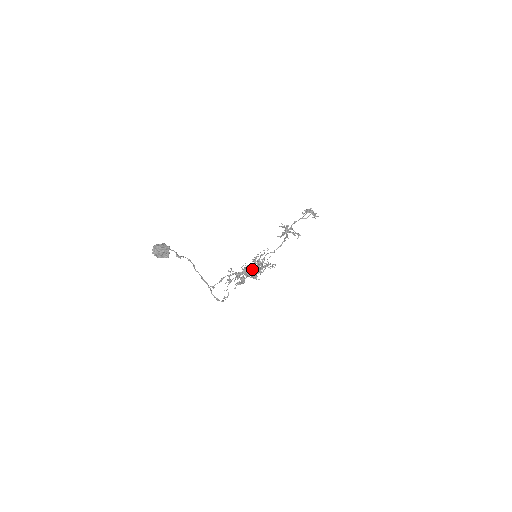
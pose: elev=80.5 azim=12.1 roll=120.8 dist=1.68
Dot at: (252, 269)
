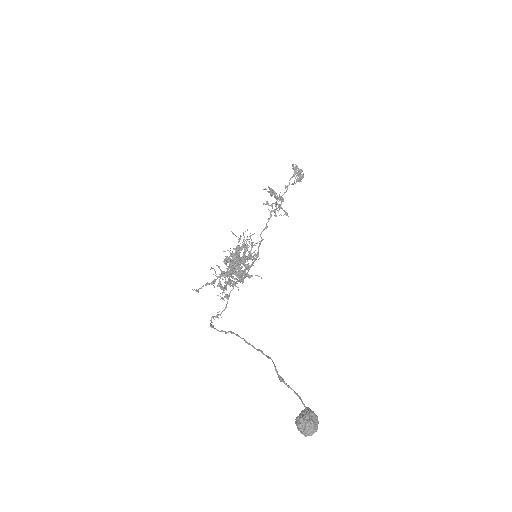
Dot at: (234, 257)
